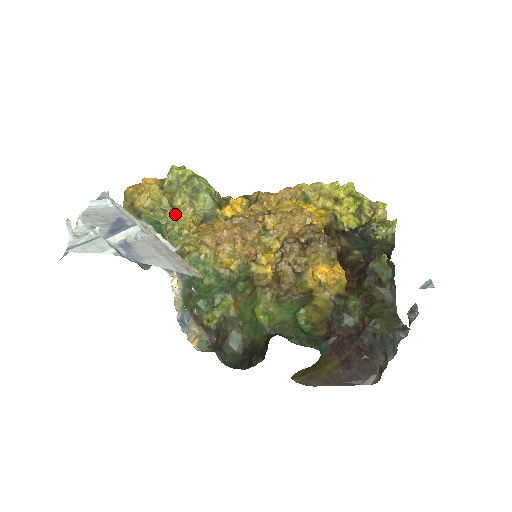
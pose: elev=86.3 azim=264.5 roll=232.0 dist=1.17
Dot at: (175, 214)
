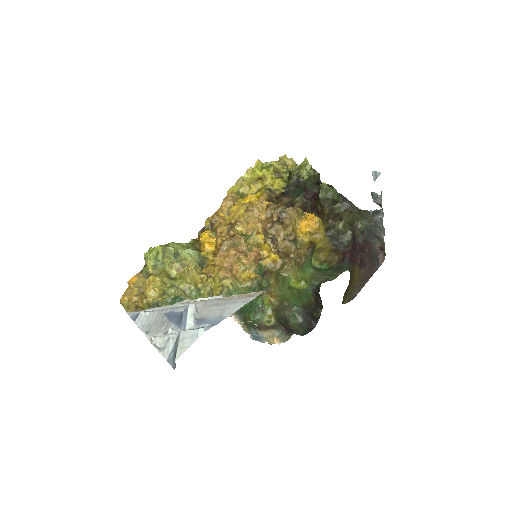
Dot at: (183, 281)
